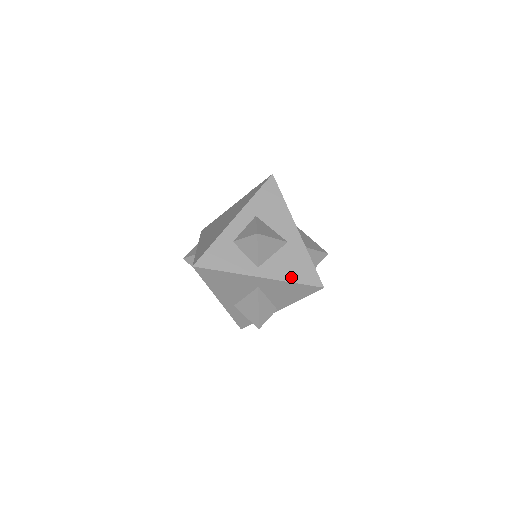
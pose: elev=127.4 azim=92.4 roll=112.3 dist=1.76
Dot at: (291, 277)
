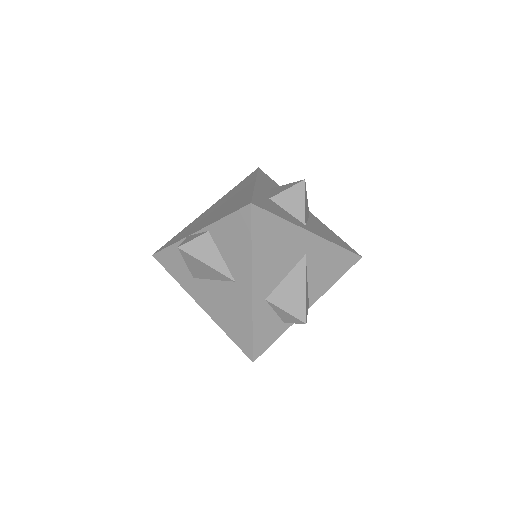
Dot at: (335, 241)
